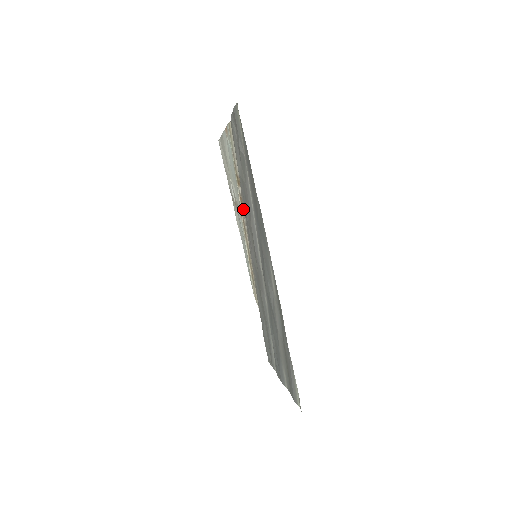
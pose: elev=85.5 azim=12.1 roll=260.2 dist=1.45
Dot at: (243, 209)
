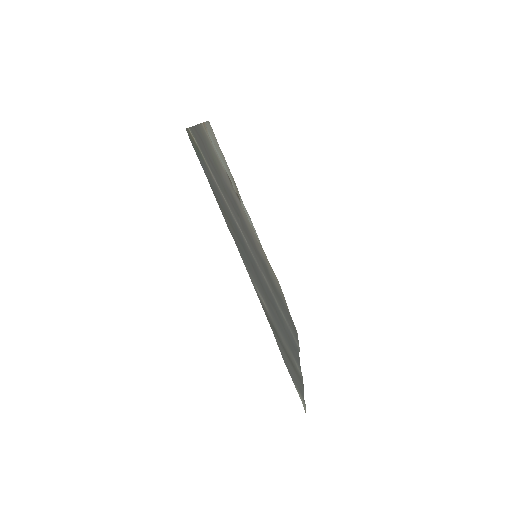
Dot at: (240, 202)
